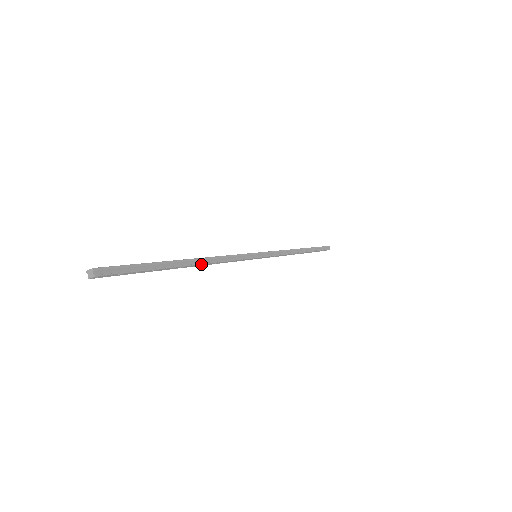
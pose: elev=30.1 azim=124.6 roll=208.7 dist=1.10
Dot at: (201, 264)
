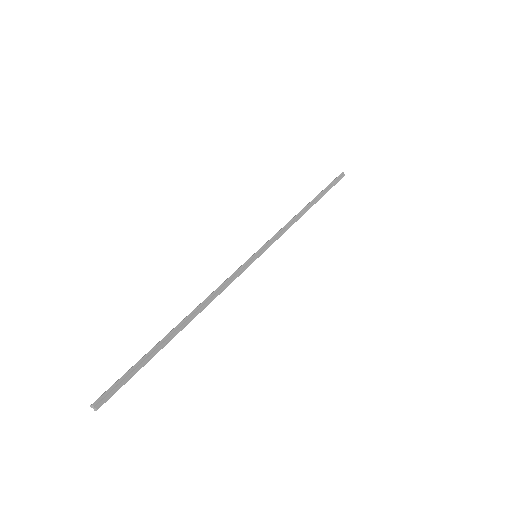
Dot at: occluded
